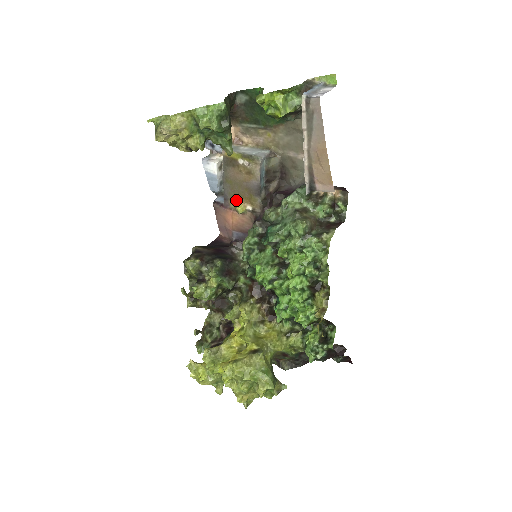
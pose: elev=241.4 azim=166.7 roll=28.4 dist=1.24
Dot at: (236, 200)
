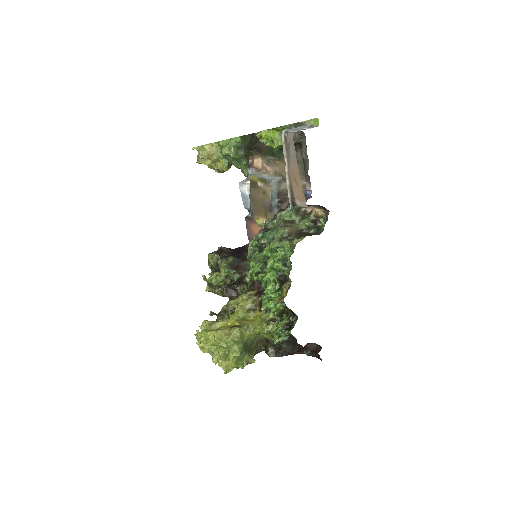
Dot at: (258, 215)
